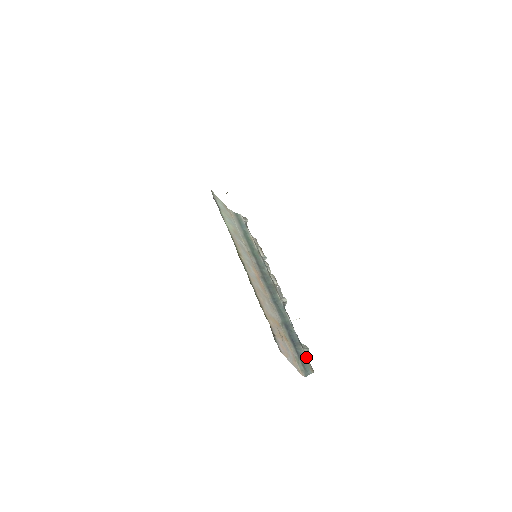
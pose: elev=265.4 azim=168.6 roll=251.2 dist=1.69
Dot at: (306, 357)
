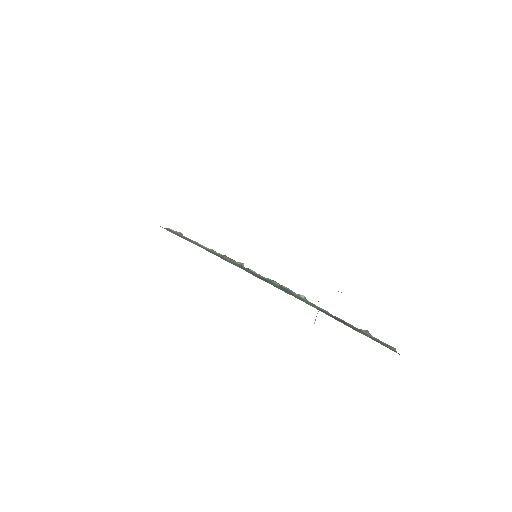
Dot at: (376, 338)
